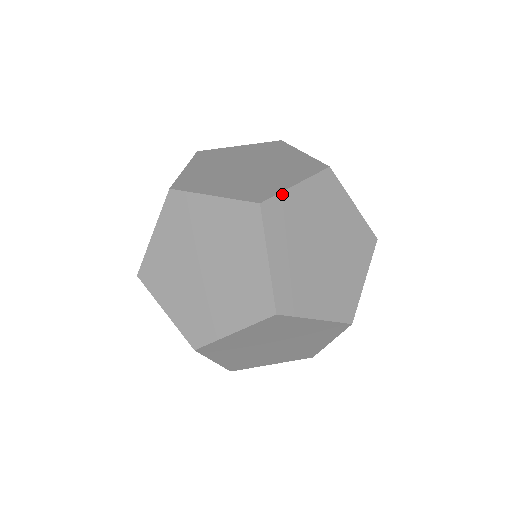
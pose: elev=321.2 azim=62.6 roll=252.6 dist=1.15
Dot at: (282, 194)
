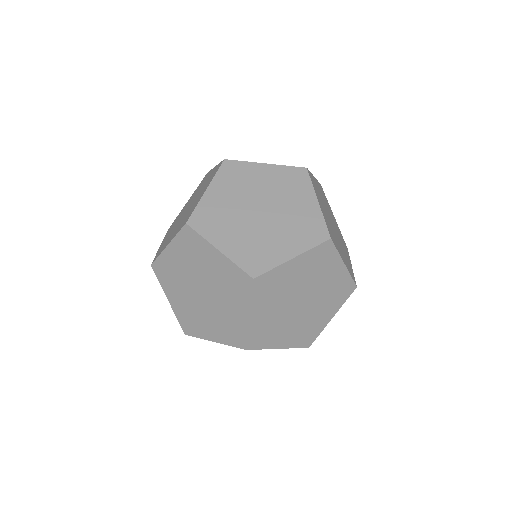
Dot at: (276, 268)
